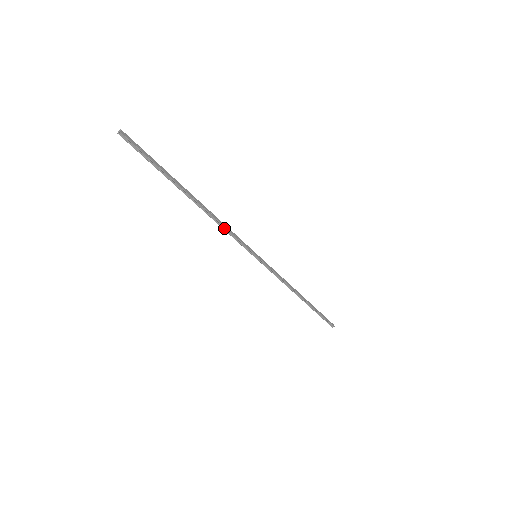
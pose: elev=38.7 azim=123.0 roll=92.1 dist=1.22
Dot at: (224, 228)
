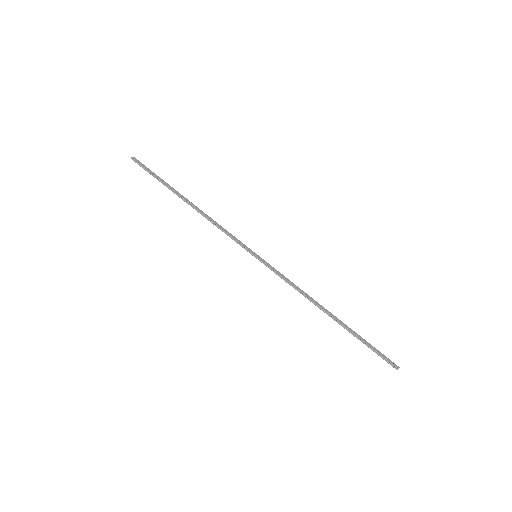
Dot at: (217, 226)
